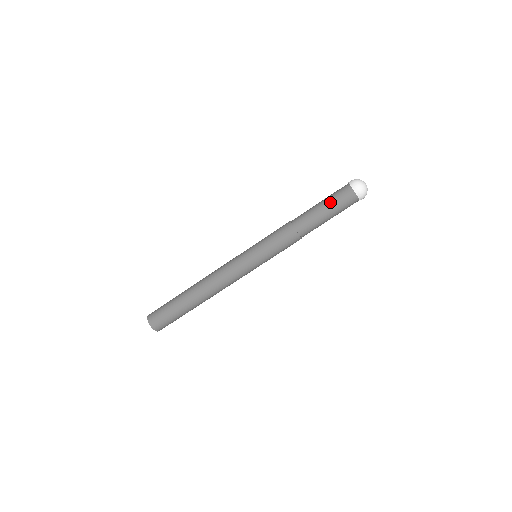
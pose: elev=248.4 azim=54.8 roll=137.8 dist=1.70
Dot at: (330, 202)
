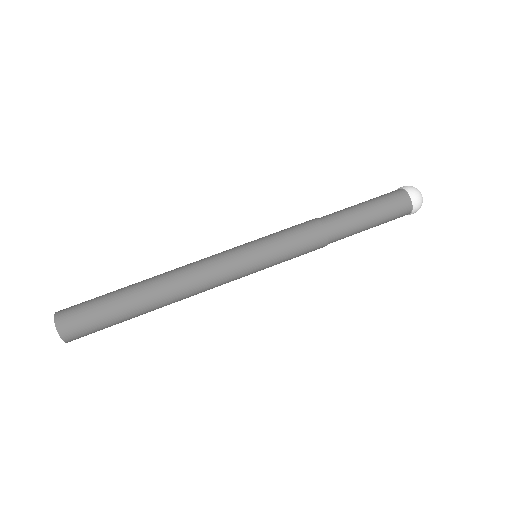
Dot at: (370, 199)
